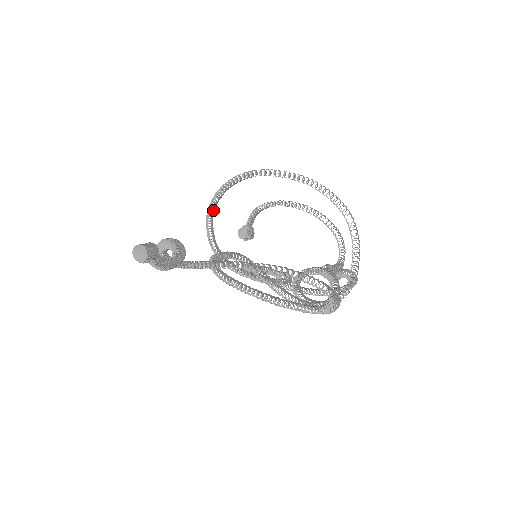
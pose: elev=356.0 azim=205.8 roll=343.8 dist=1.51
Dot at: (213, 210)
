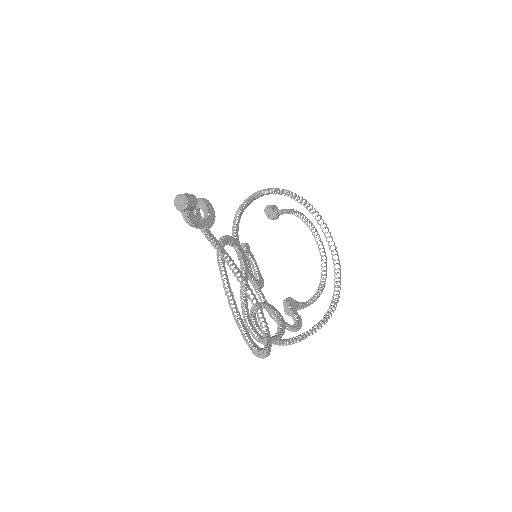
Dot at: (263, 195)
